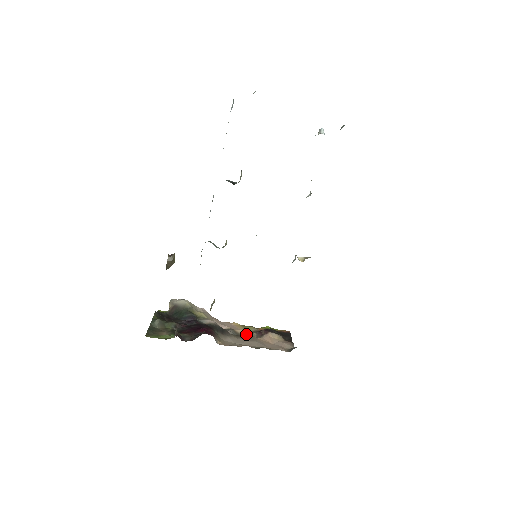
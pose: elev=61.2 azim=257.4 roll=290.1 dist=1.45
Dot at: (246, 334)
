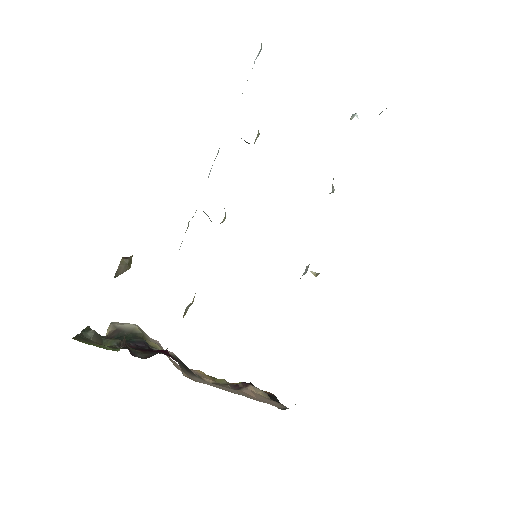
Dot at: (217, 383)
